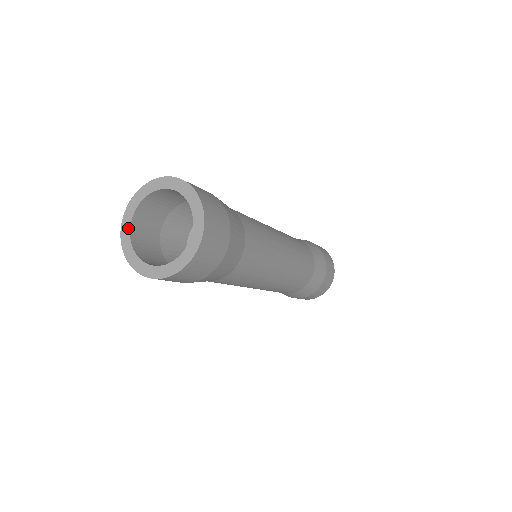
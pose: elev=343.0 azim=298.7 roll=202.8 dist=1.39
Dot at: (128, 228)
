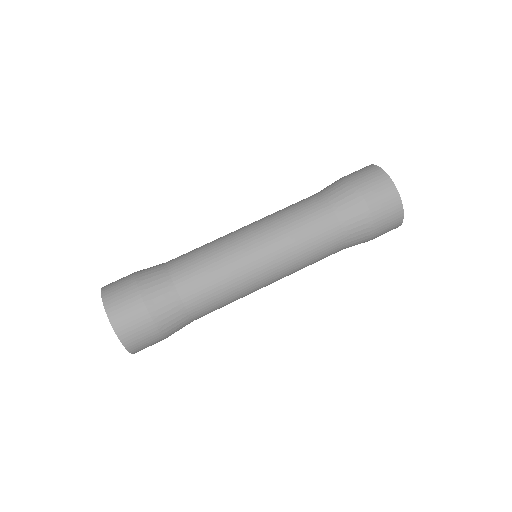
Dot at: occluded
